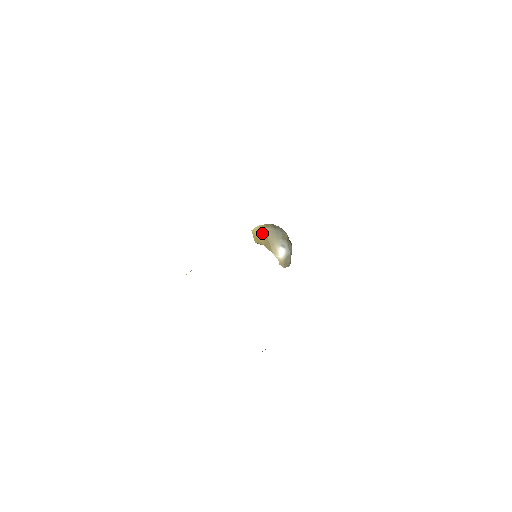
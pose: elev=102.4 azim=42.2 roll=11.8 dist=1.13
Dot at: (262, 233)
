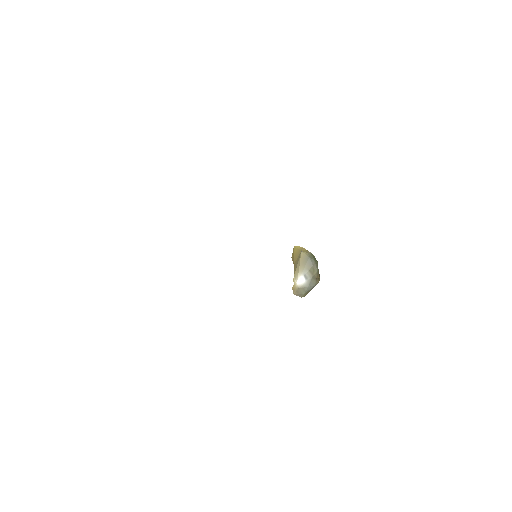
Dot at: (298, 254)
